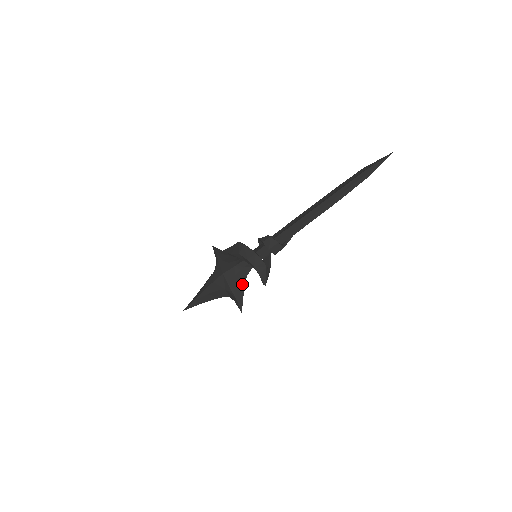
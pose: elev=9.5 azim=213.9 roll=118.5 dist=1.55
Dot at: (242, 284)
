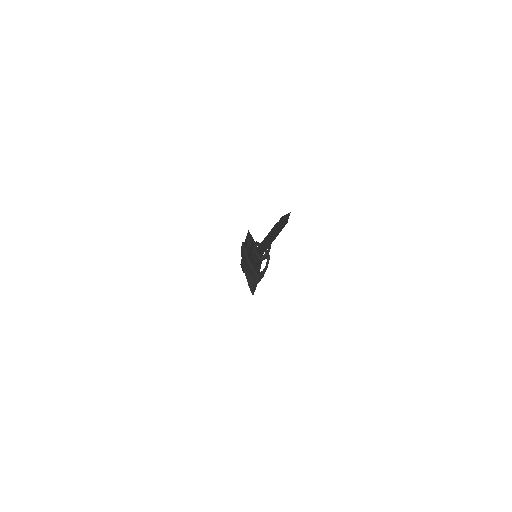
Dot at: occluded
